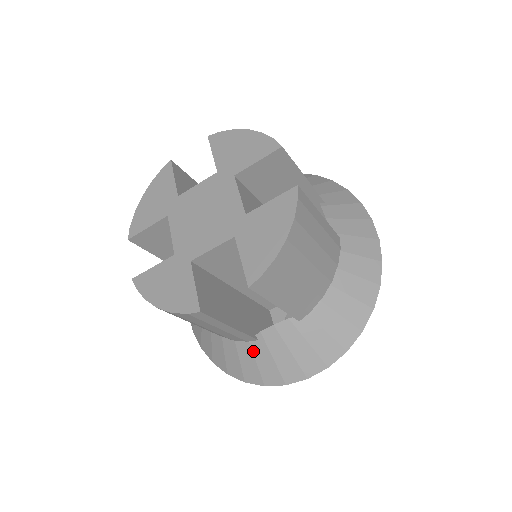
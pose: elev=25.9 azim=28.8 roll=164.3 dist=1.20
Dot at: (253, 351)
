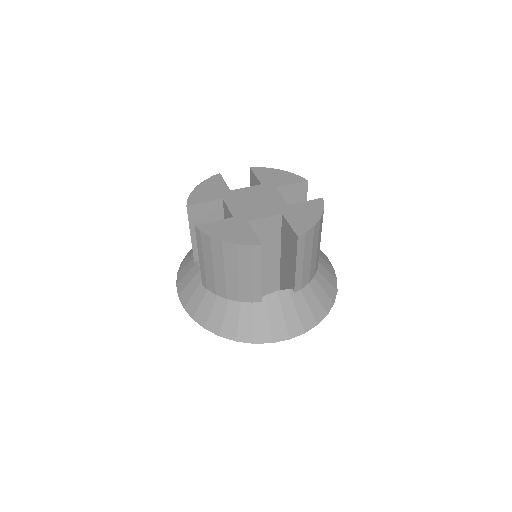
Dot at: (255, 311)
